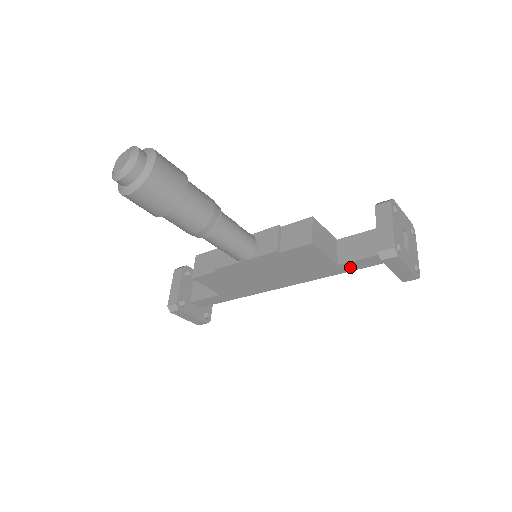
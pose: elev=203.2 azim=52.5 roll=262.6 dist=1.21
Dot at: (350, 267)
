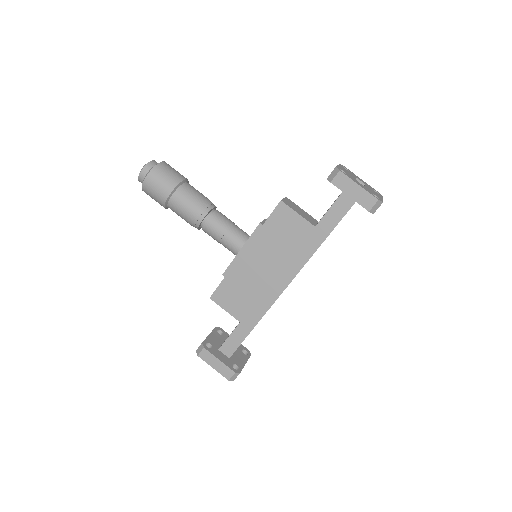
Dot at: (327, 226)
